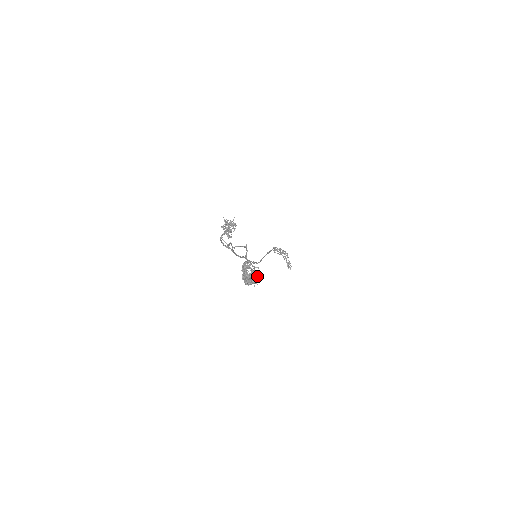
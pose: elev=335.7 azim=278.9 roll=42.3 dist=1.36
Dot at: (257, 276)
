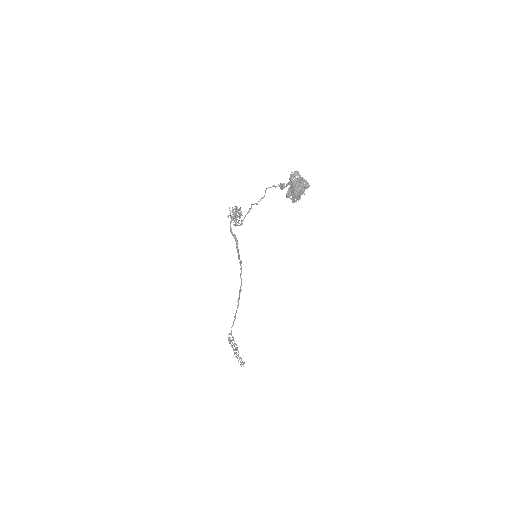
Dot at: (302, 188)
